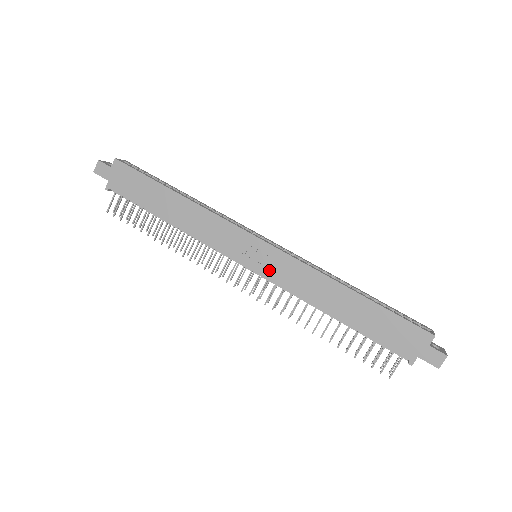
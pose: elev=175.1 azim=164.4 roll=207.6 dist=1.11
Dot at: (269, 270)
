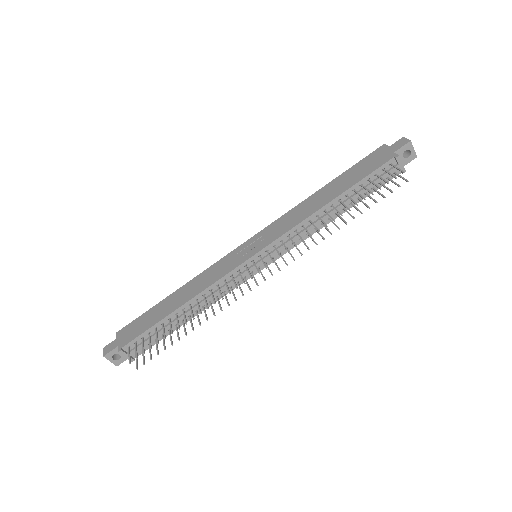
Dot at: (267, 240)
